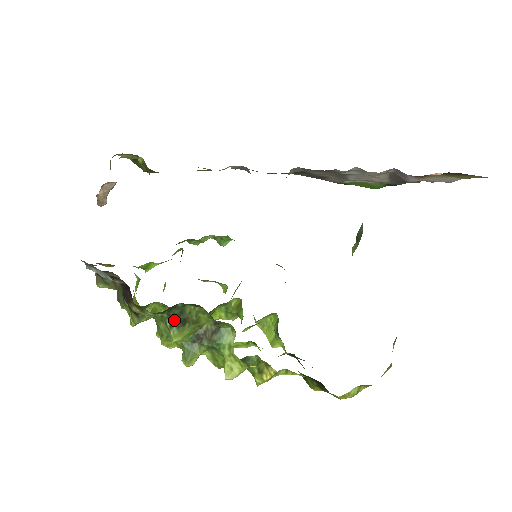
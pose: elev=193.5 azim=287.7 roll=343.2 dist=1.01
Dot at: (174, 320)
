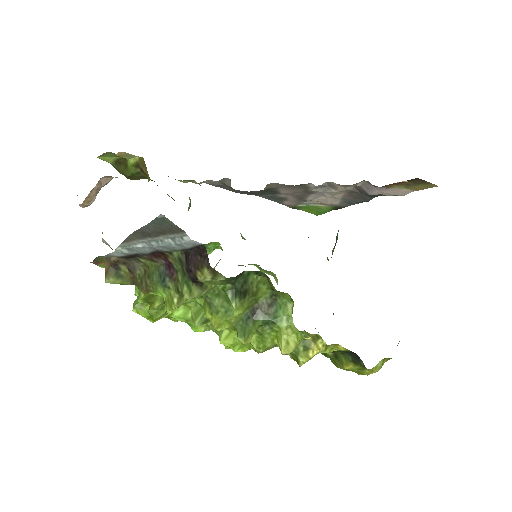
Dot at: (238, 290)
